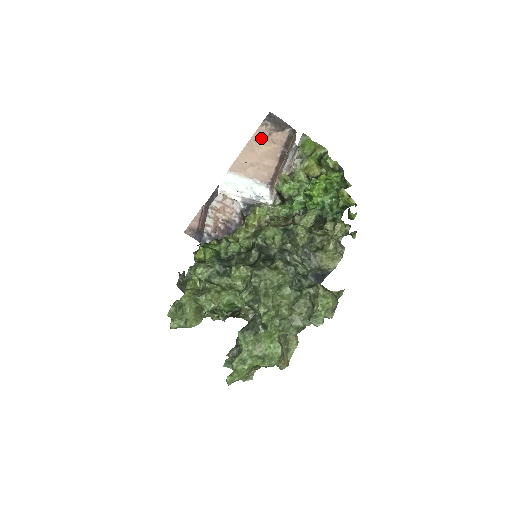
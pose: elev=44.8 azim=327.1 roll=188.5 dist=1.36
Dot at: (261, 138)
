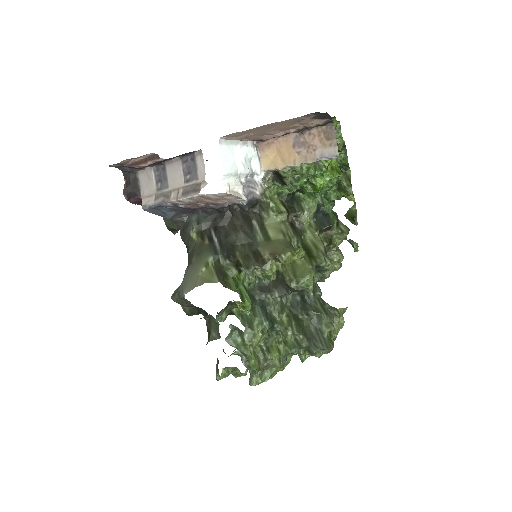
Dot at: (290, 122)
